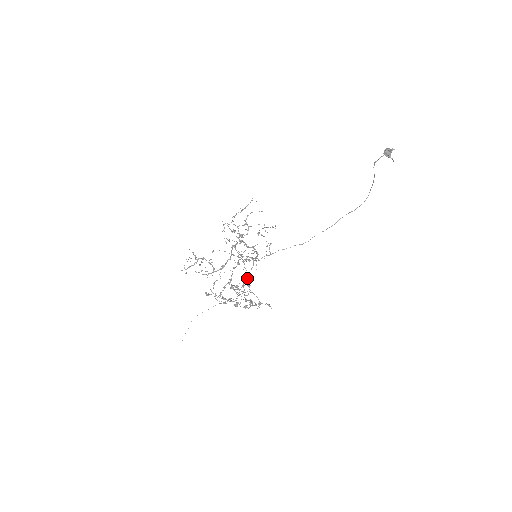
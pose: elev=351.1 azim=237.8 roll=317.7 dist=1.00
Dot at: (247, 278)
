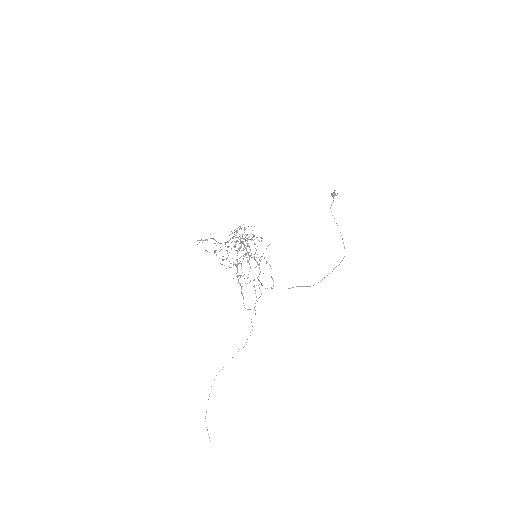
Dot at: (254, 286)
